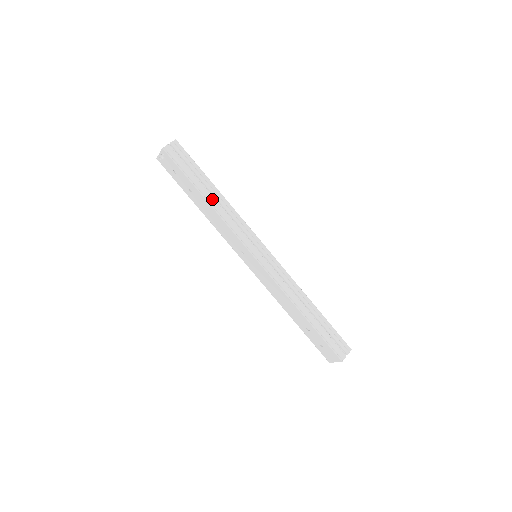
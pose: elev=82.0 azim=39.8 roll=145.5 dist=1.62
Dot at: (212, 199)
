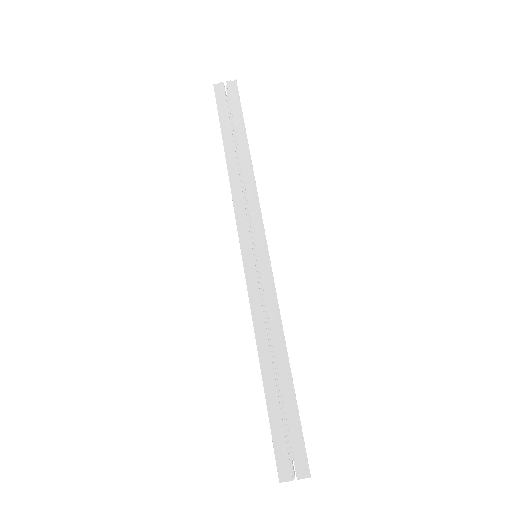
Dot at: (234, 158)
